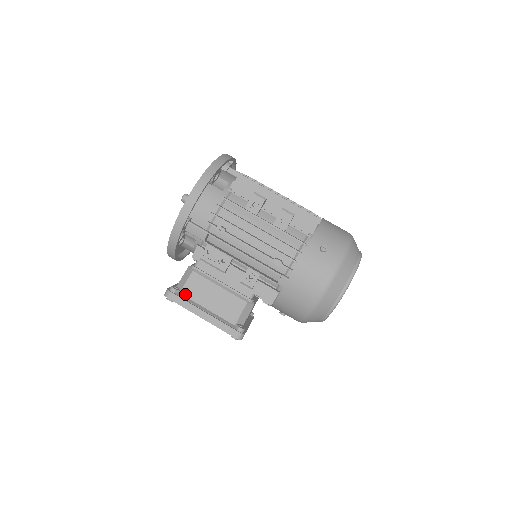
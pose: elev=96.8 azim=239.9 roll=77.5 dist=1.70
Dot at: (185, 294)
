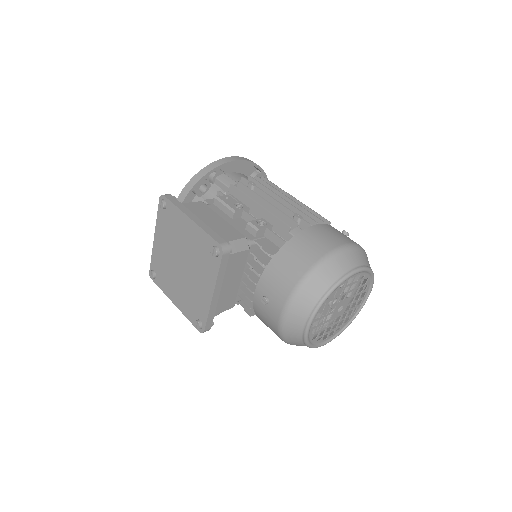
Dot at: occluded
